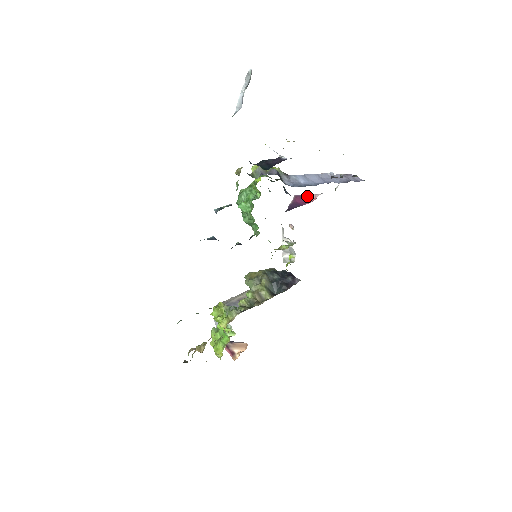
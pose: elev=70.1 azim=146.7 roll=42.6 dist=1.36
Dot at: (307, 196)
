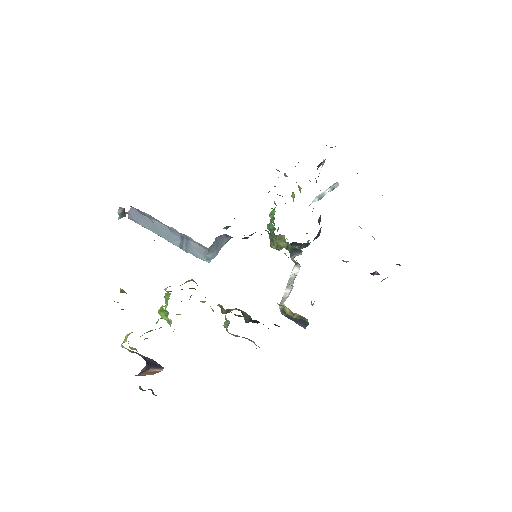
Dot at: occluded
